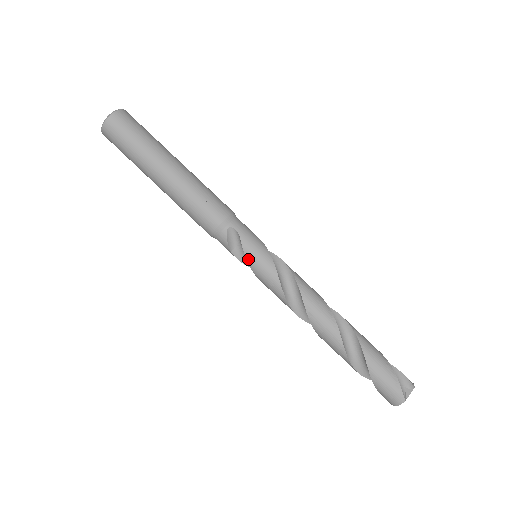
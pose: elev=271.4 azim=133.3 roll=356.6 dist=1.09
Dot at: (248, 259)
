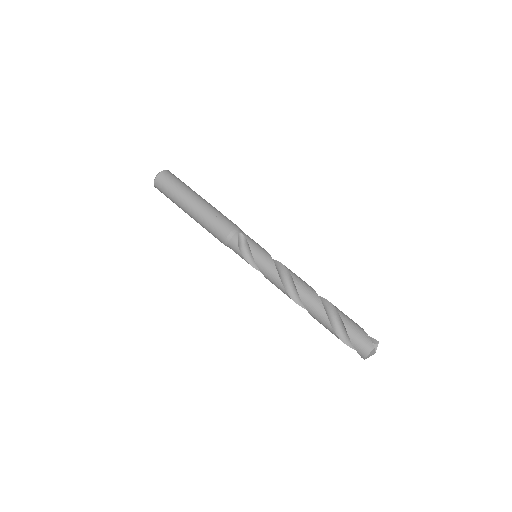
Dot at: (252, 252)
